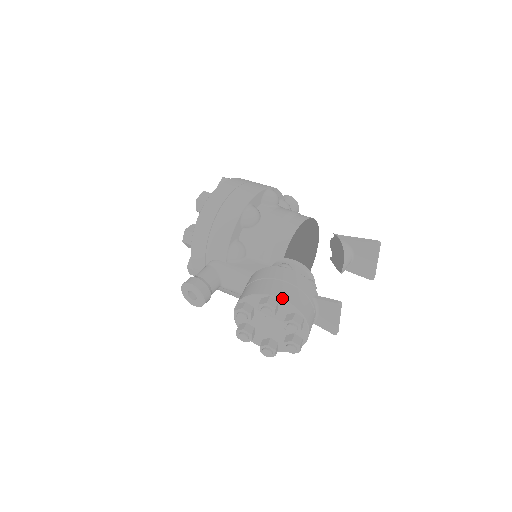
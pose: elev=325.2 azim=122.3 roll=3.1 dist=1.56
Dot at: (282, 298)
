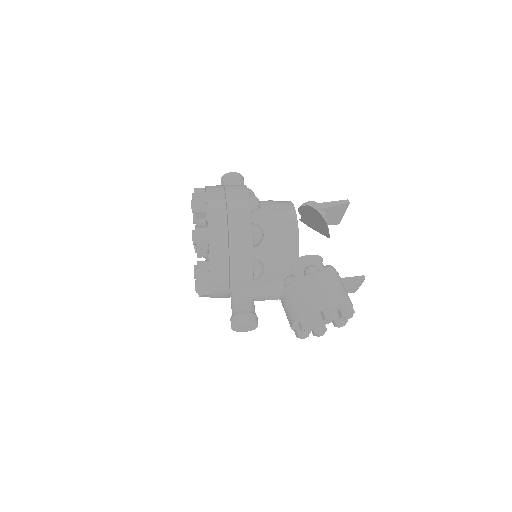
Dot at: (338, 303)
